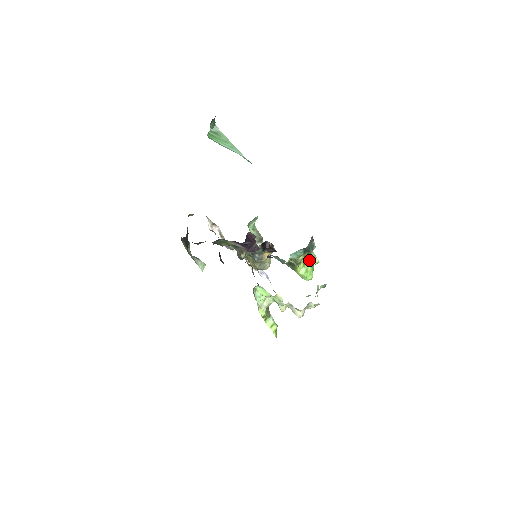
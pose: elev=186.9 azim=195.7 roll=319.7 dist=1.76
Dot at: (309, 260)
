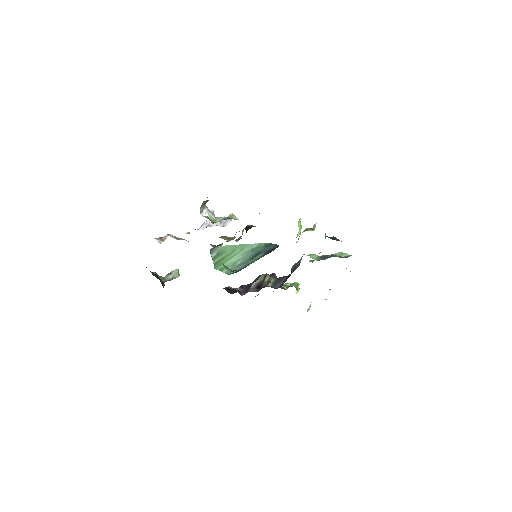
Dot at: (309, 230)
